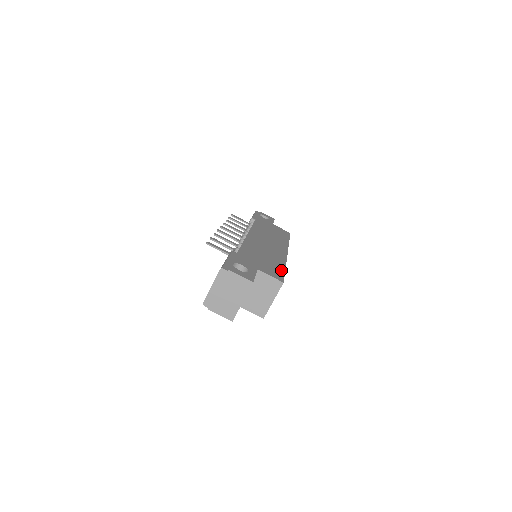
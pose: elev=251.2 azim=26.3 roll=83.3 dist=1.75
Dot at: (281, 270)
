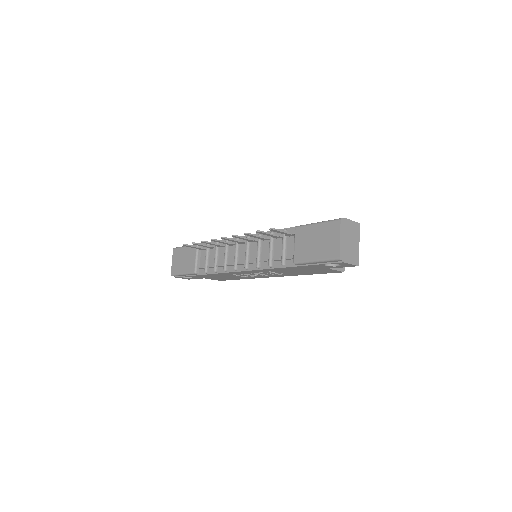
Dot at: occluded
